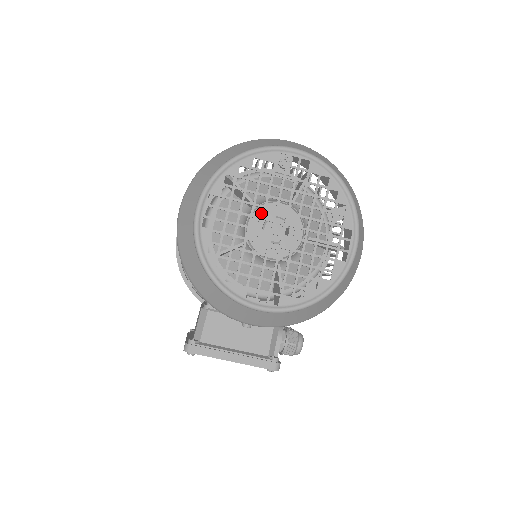
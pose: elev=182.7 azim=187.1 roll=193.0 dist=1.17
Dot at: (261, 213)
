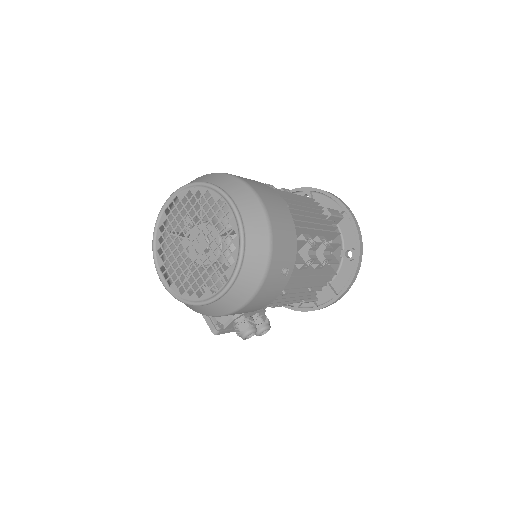
Dot at: occluded
